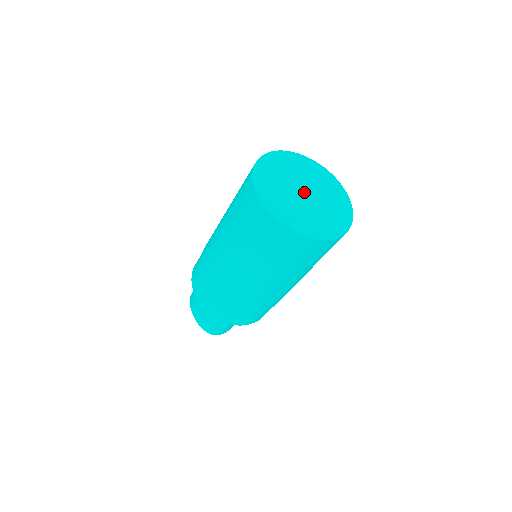
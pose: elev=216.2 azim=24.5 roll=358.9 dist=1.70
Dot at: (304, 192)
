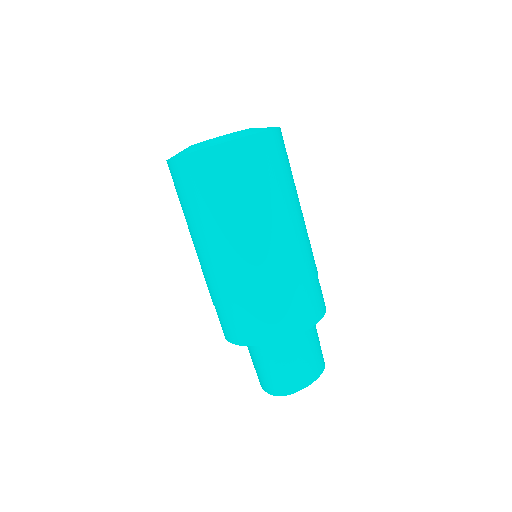
Dot at: occluded
